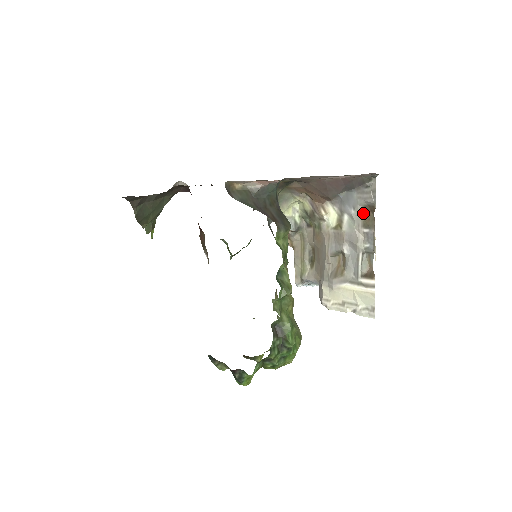
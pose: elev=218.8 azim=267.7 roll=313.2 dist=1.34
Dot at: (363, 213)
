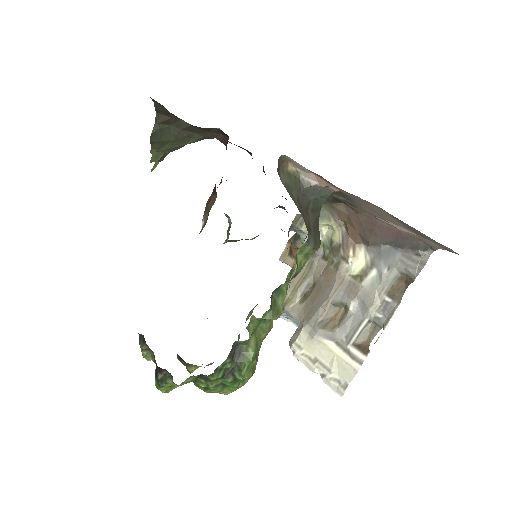
Dot at: (395, 279)
